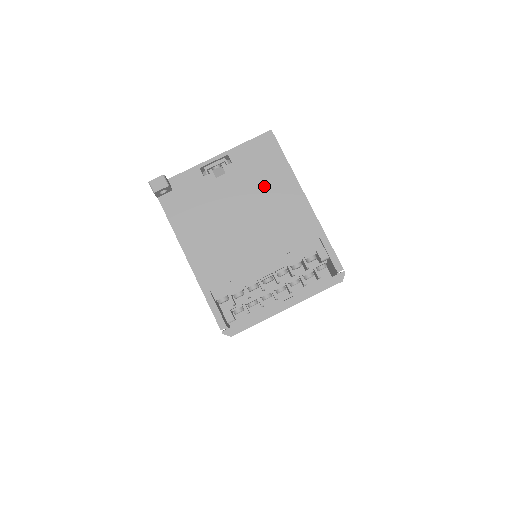
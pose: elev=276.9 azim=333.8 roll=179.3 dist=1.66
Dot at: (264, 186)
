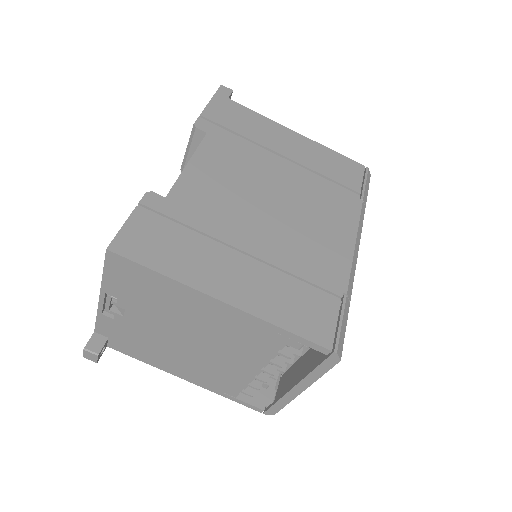
Dot at: (169, 307)
